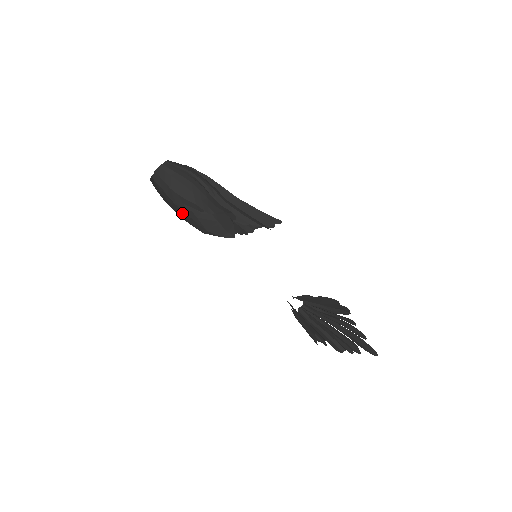
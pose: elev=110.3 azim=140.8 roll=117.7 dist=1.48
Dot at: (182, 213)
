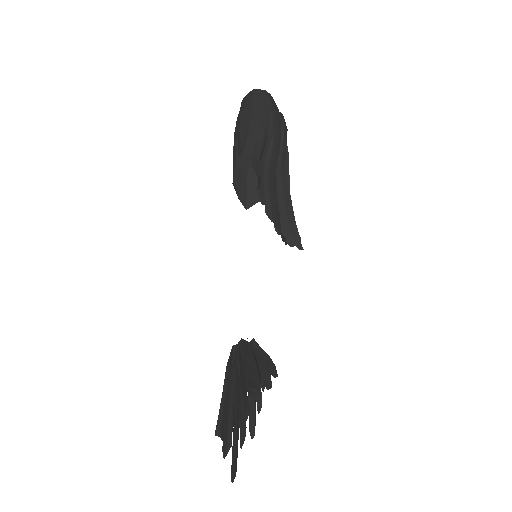
Dot at: occluded
